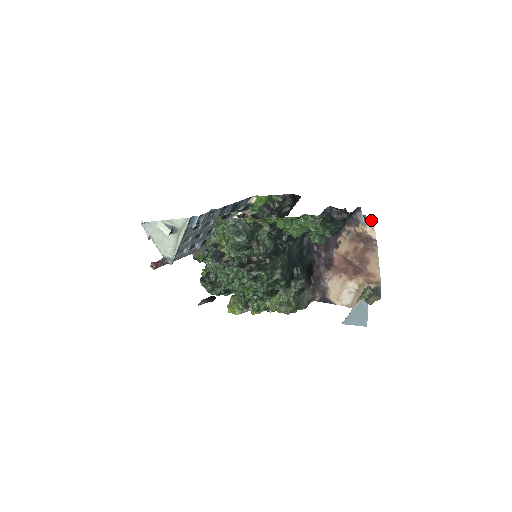
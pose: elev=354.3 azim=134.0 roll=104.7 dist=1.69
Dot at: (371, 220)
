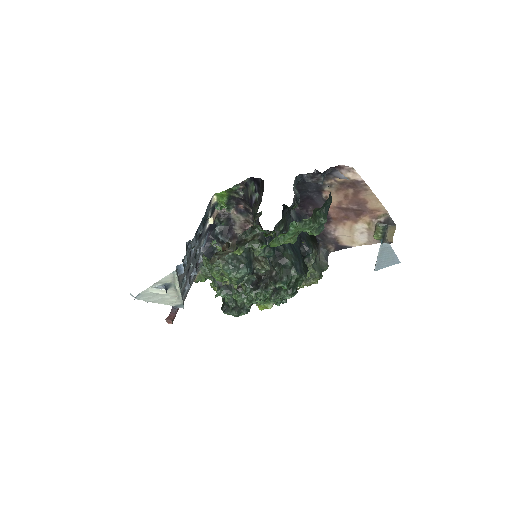
Dot at: (348, 167)
